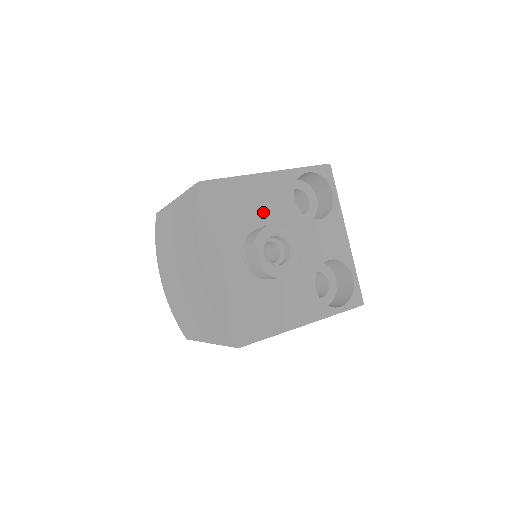
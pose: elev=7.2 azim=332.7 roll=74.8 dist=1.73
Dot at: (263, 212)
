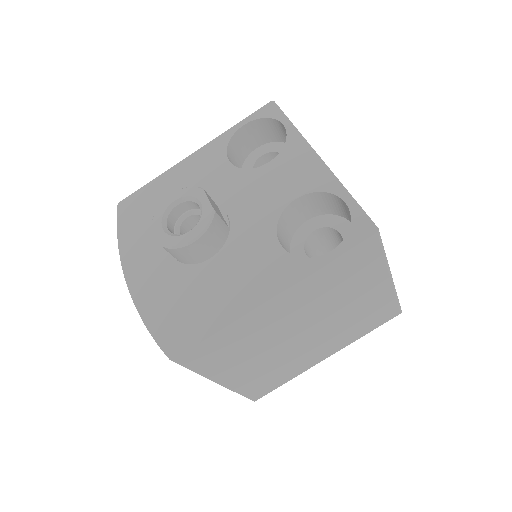
Dot at: occluded
